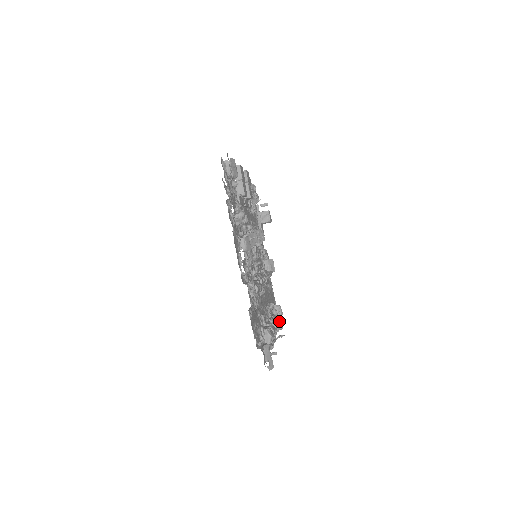
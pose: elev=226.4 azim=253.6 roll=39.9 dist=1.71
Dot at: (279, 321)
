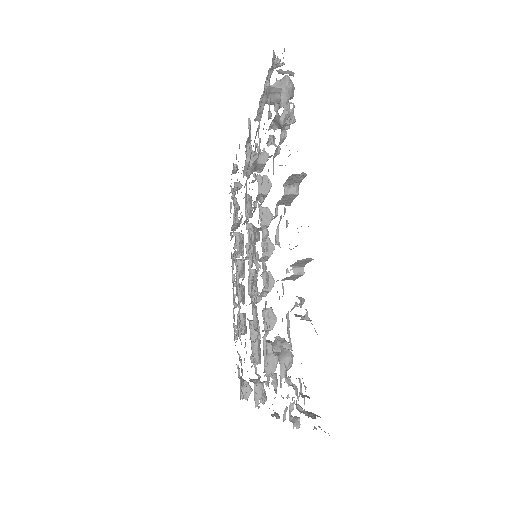
Dot at: (239, 223)
